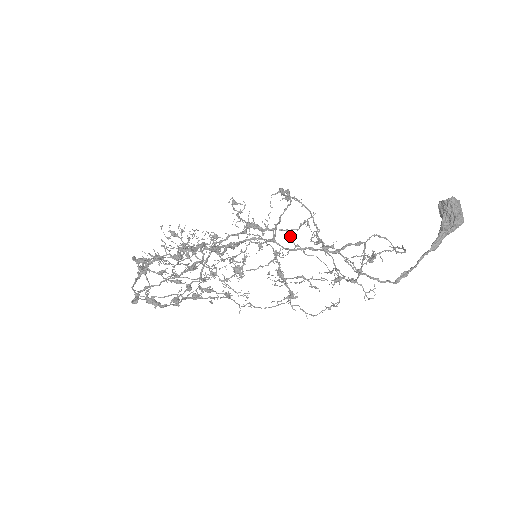
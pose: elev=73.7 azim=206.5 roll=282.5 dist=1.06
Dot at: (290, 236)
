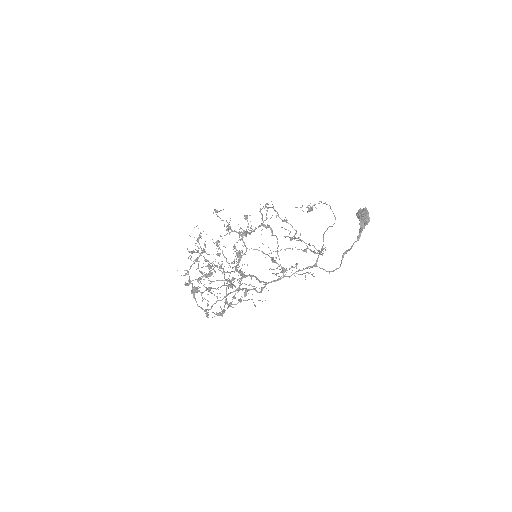
Dot at: occluded
